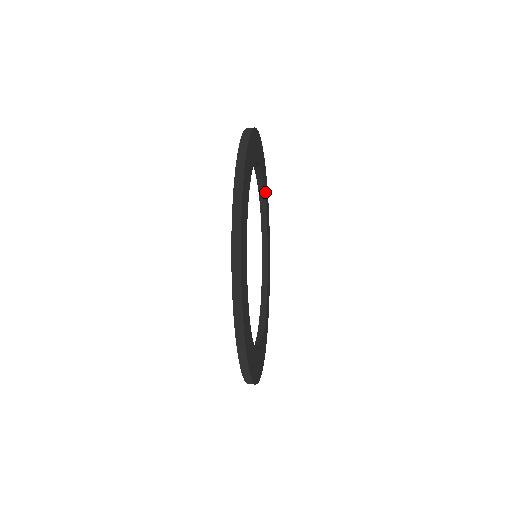
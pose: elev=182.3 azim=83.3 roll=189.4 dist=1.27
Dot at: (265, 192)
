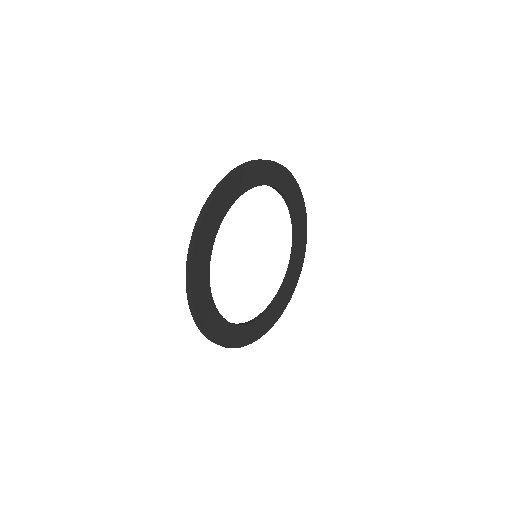
Dot at: (296, 213)
